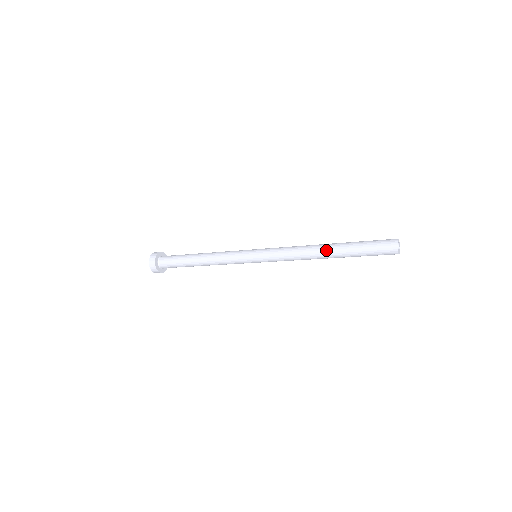
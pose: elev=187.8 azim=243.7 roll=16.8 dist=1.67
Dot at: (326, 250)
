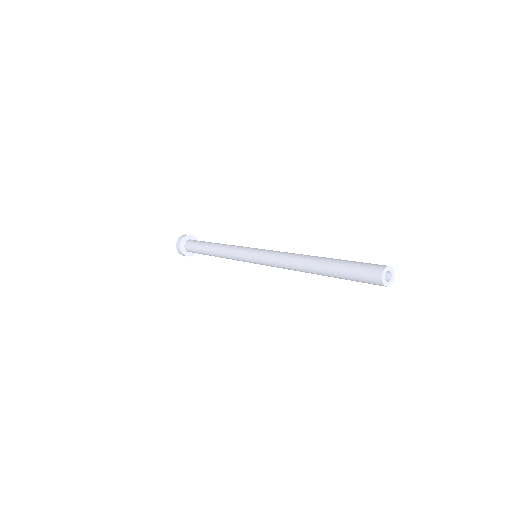
Dot at: (314, 258)
